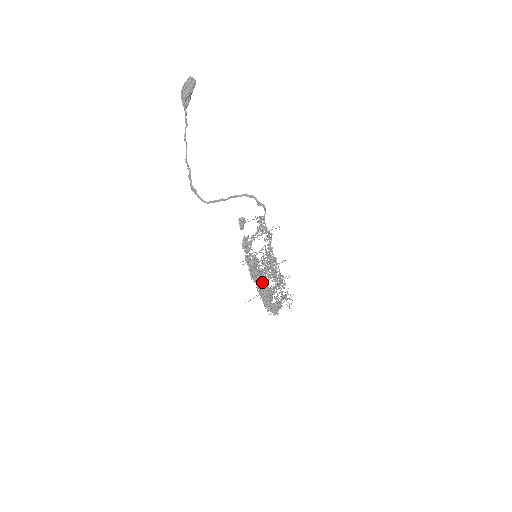
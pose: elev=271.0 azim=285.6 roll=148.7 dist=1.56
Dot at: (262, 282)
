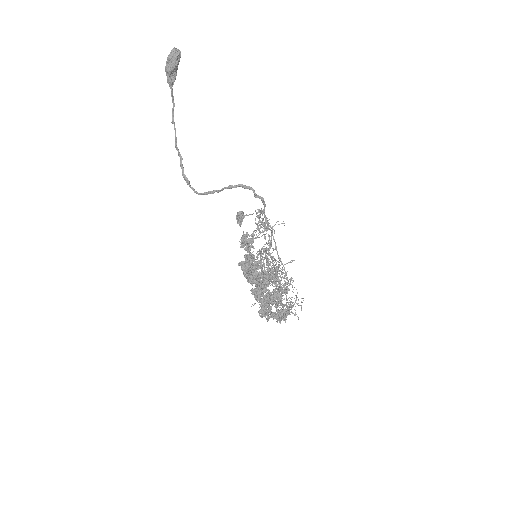
Dot at: (257, 288)
